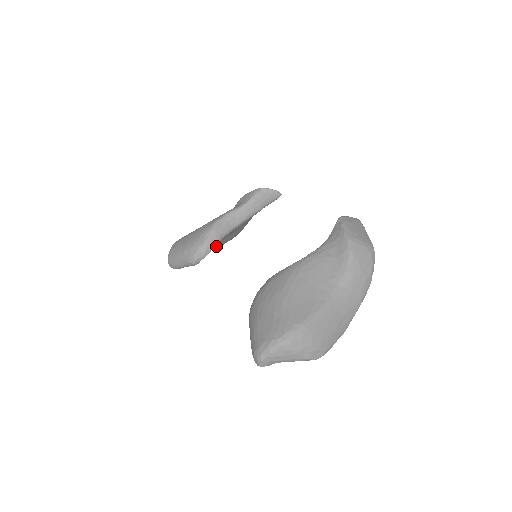
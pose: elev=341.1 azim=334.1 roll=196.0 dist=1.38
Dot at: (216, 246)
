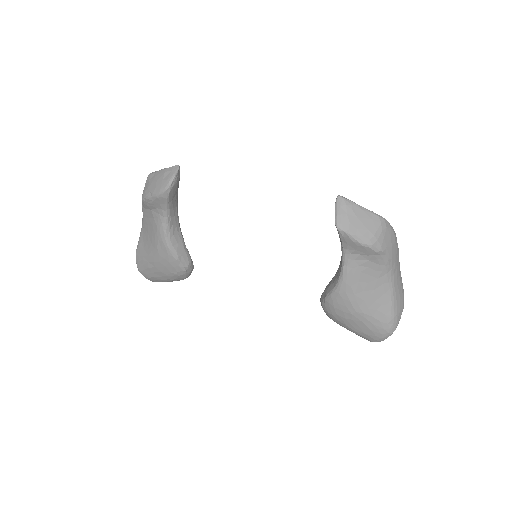
Dot at: occluded
